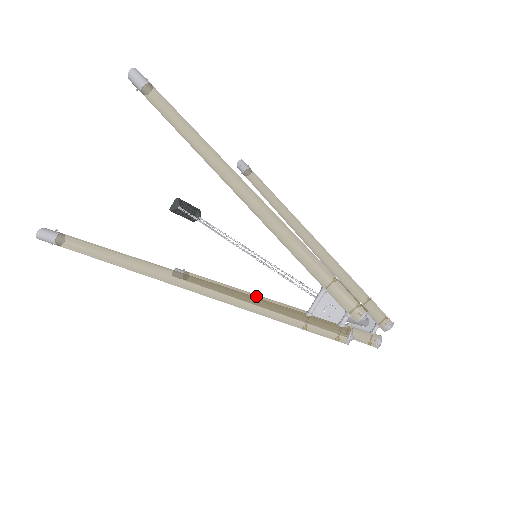
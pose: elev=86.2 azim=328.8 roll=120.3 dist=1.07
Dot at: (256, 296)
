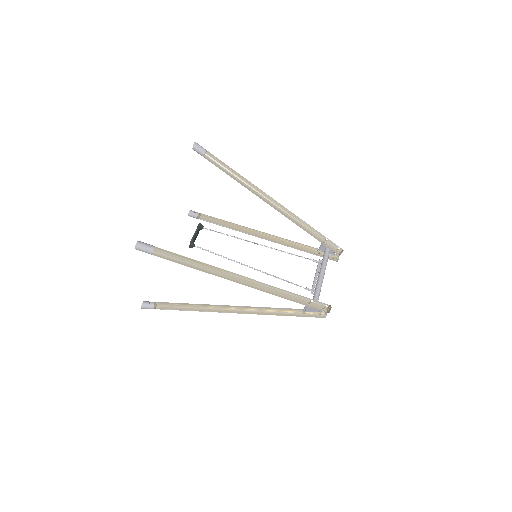
Dot at: (256, 234)
